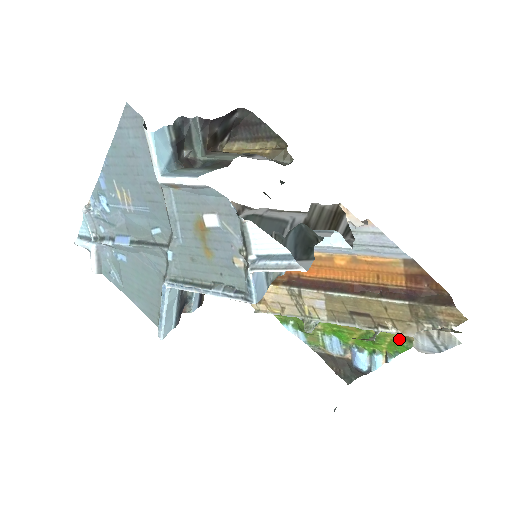
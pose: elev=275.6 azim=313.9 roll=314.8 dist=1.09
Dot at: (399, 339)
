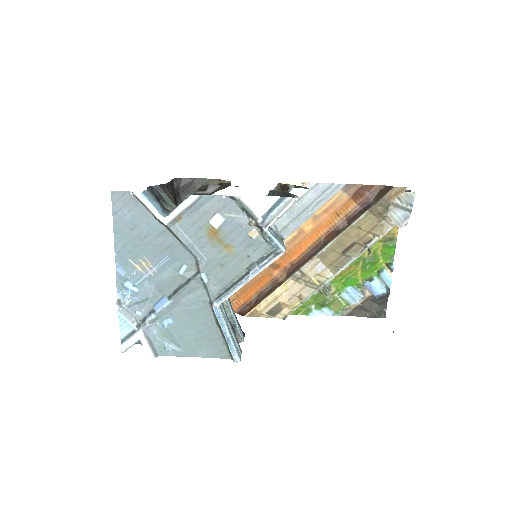
Dot at: (384, 245)
